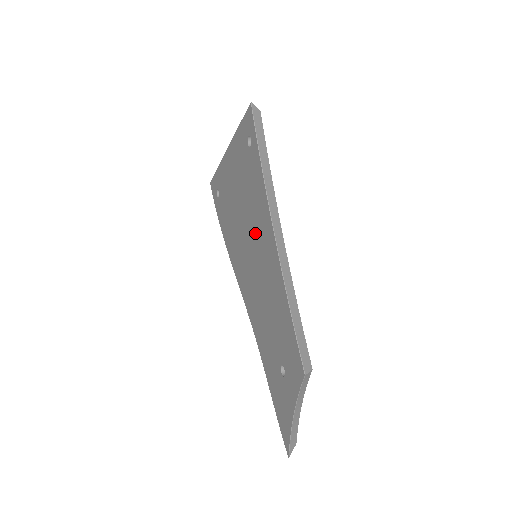
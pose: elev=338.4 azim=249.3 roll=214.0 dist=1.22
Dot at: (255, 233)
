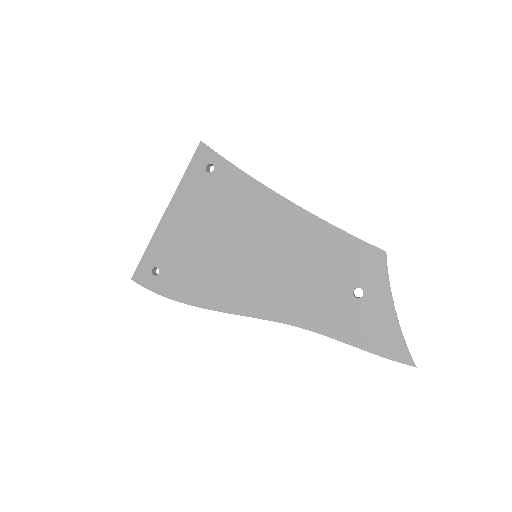
Dot at: (252, 228)
